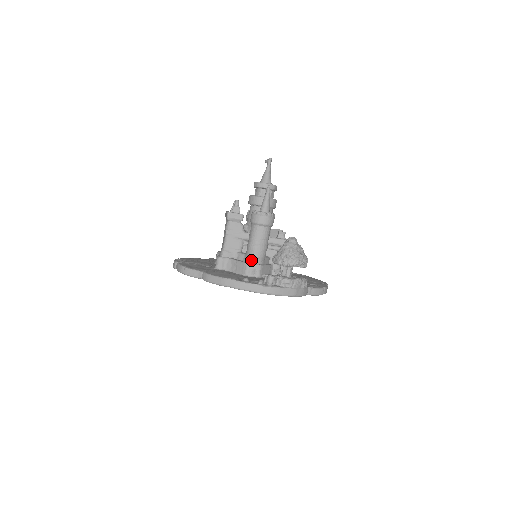
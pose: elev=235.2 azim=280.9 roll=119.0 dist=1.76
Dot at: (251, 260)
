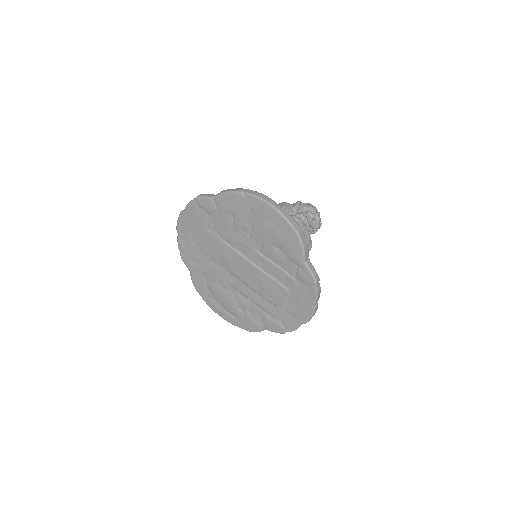
Dot at: occluded
